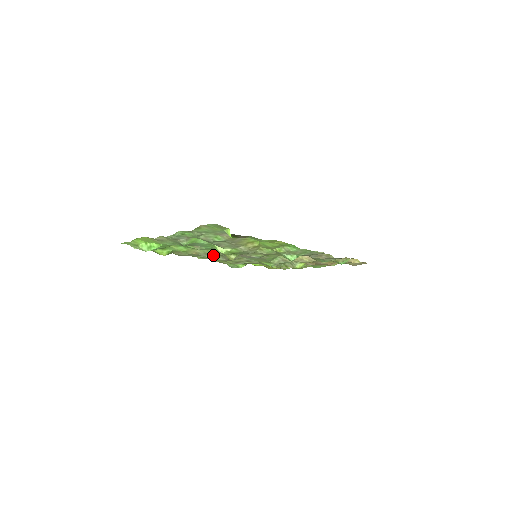
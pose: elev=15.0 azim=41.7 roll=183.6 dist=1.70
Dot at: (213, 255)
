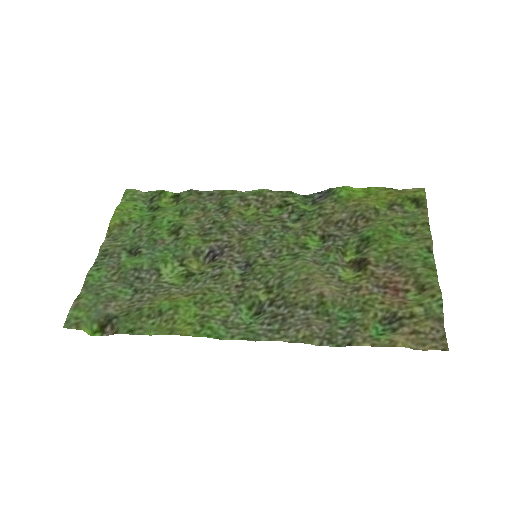
Dot at: (222, 221)
